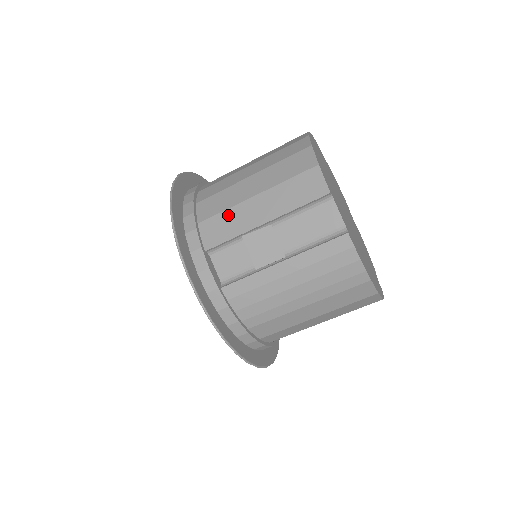
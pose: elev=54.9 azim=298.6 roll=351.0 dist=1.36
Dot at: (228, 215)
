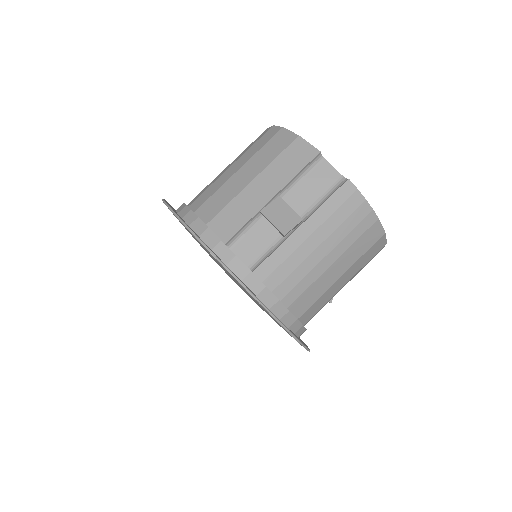
Dot at: (234, 205)
